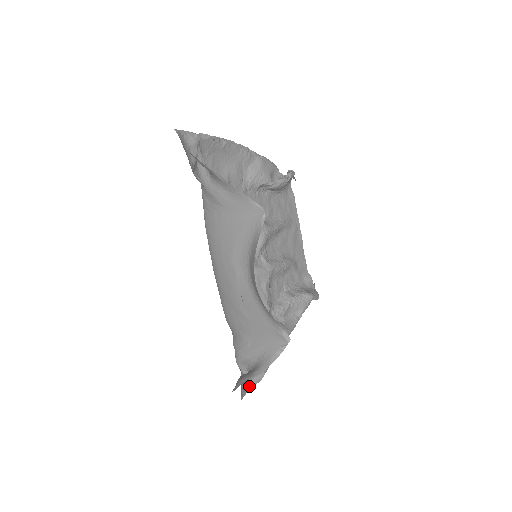
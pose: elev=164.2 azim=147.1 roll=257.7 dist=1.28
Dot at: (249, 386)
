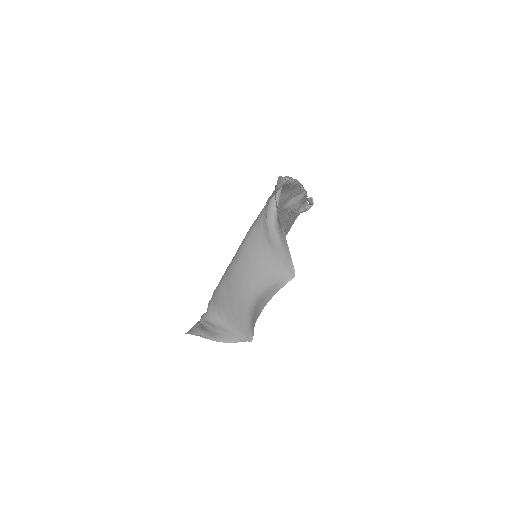
Dot at: occluded
